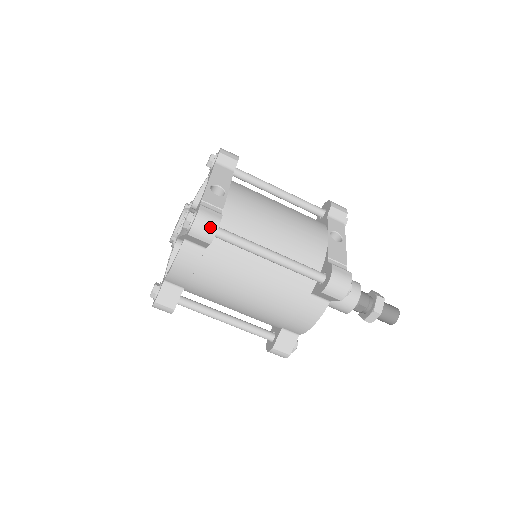
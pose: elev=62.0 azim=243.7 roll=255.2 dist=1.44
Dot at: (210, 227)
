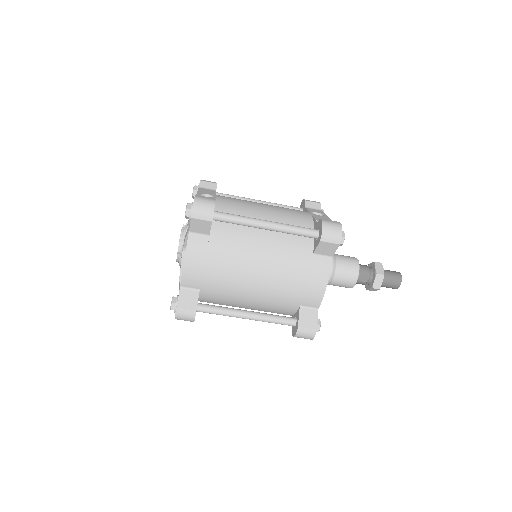
Dot at: (208, 206)
